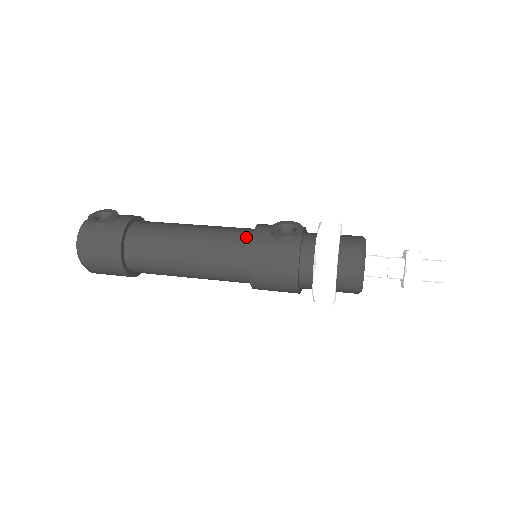
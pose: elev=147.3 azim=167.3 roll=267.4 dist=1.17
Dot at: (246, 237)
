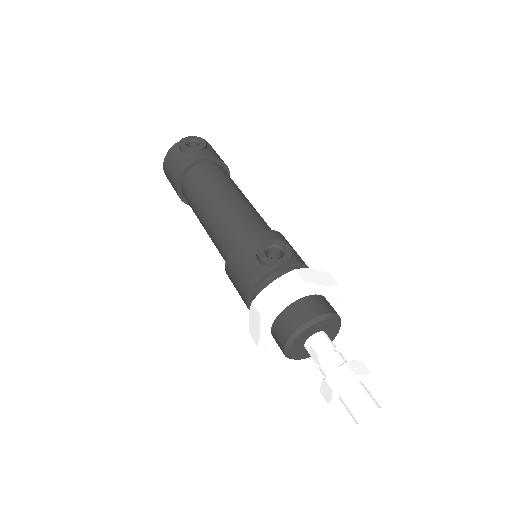
Dot at: (246, 234)
